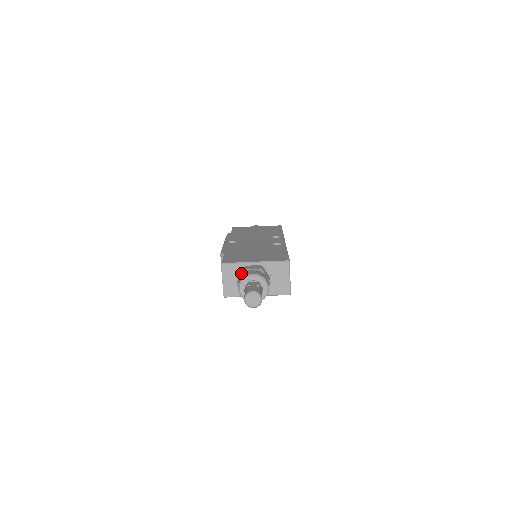
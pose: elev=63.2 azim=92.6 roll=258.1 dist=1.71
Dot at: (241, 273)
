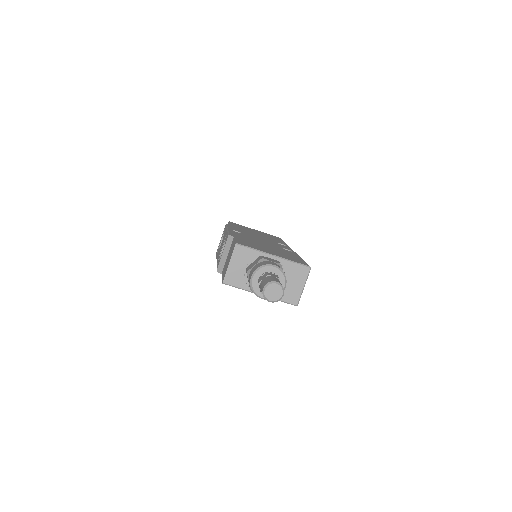
Dot at: (255, 261)
